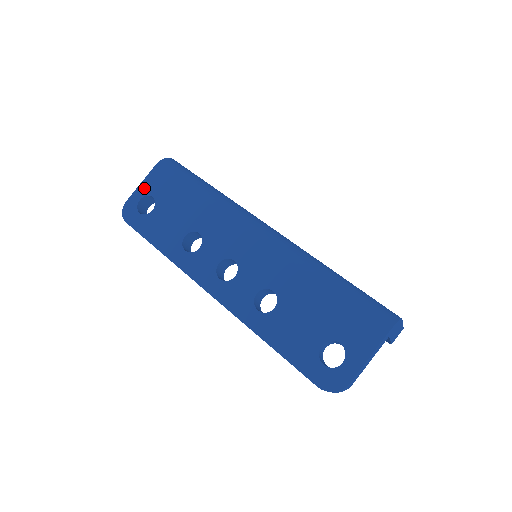
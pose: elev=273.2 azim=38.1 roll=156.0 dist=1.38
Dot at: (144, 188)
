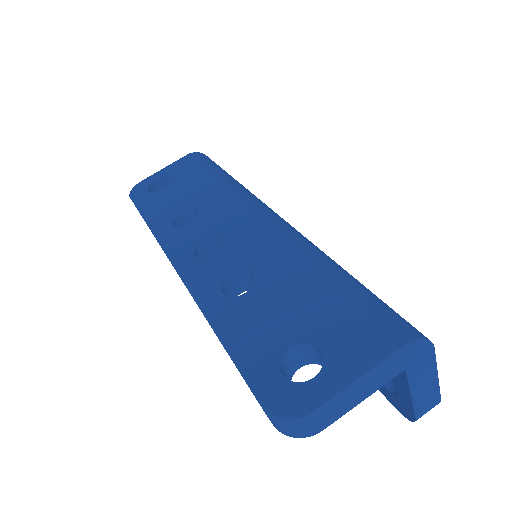
Dot at: (165, 171)
